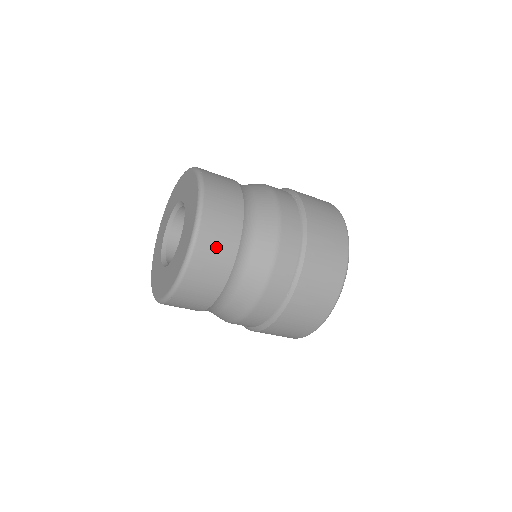
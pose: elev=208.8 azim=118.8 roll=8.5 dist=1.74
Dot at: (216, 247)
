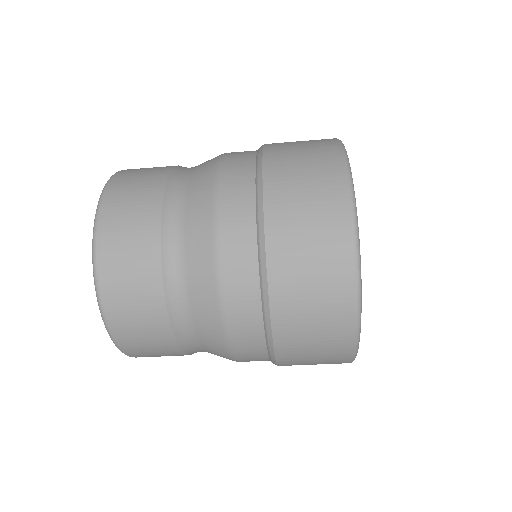
Dot at: (135, 183)
